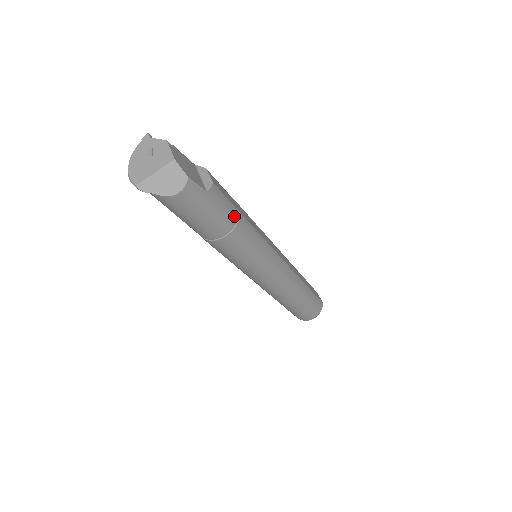
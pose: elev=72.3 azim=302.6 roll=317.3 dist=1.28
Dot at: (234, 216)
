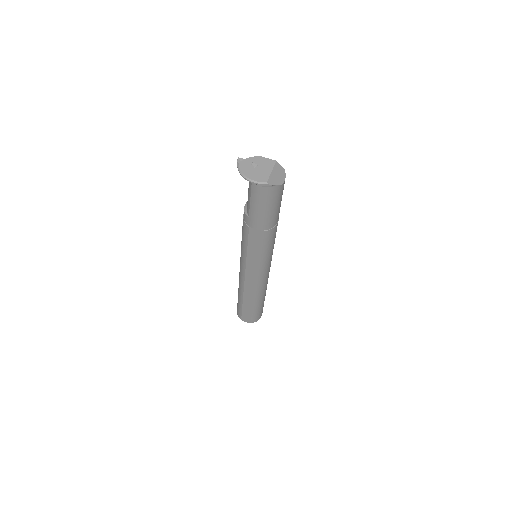
Dot at: occluded
